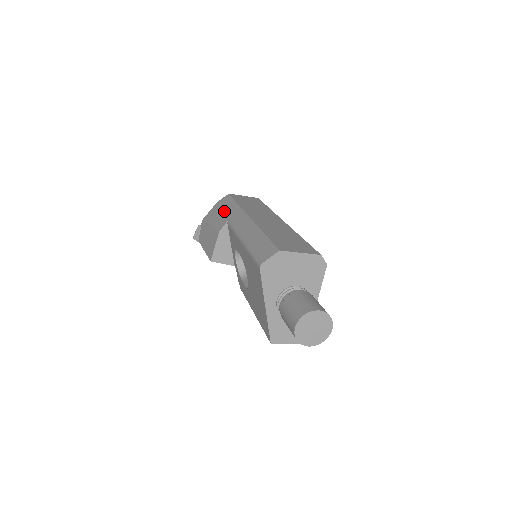
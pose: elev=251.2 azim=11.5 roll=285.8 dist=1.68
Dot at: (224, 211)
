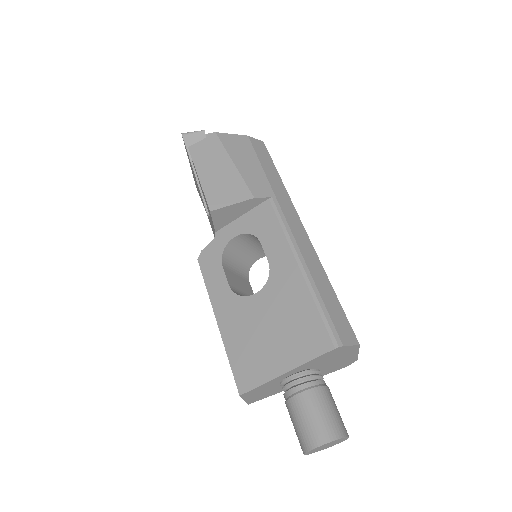
Dot at: (265, 171)
